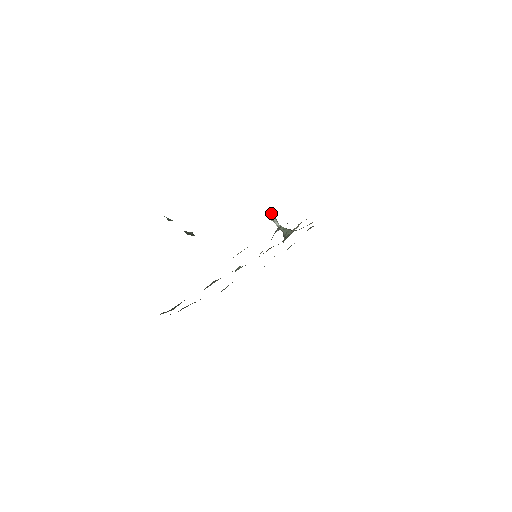
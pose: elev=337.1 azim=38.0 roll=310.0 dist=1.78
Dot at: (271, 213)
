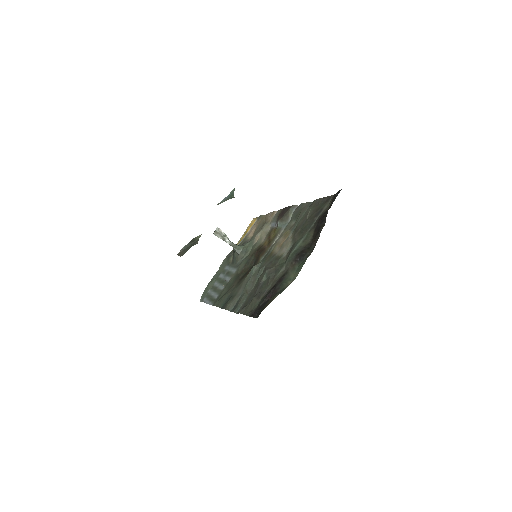
Dot at: (221, 231)
